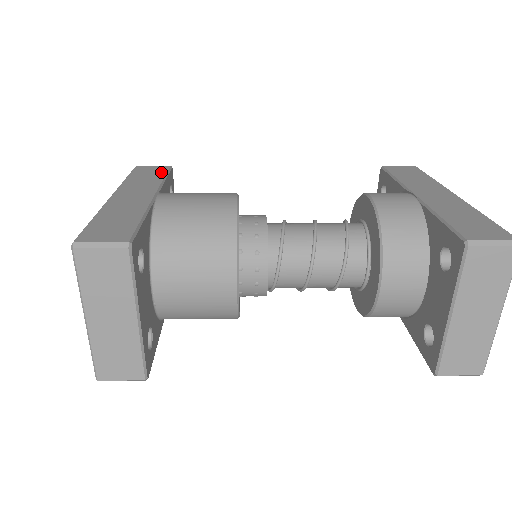
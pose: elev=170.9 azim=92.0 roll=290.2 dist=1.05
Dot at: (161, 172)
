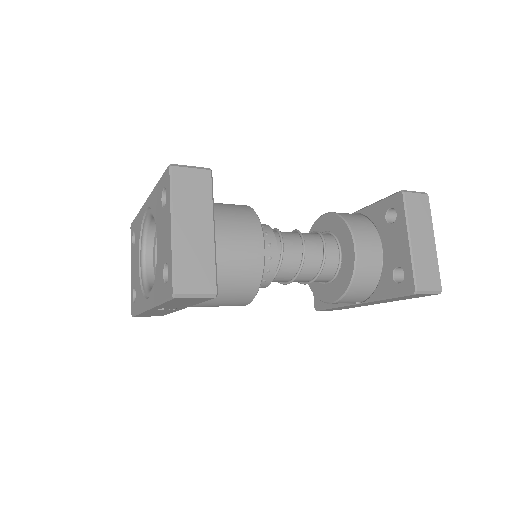
Dot at: occluded
